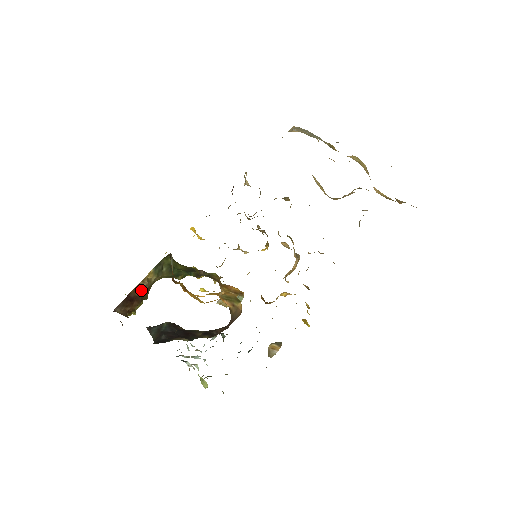
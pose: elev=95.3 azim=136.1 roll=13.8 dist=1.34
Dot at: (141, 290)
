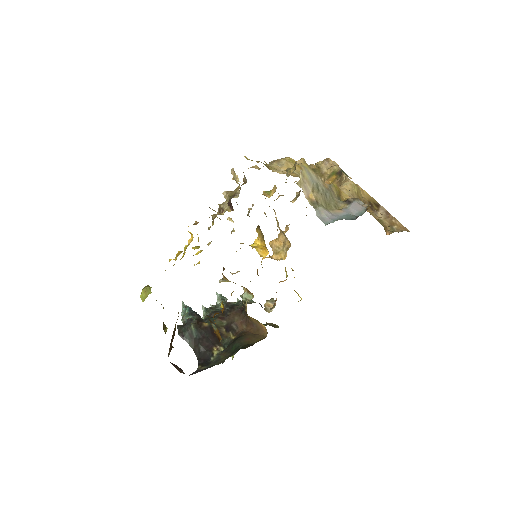
Dot at: occluded
